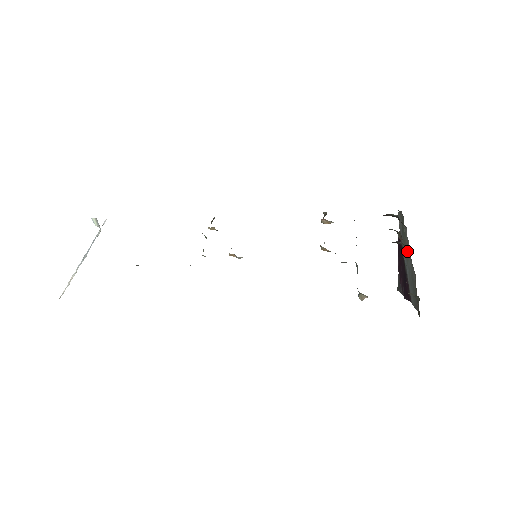
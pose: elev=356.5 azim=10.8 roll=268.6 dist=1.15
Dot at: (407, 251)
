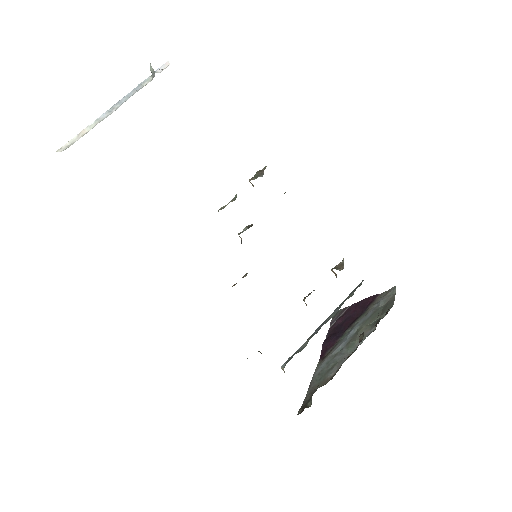
Dot at: (355, 342)
